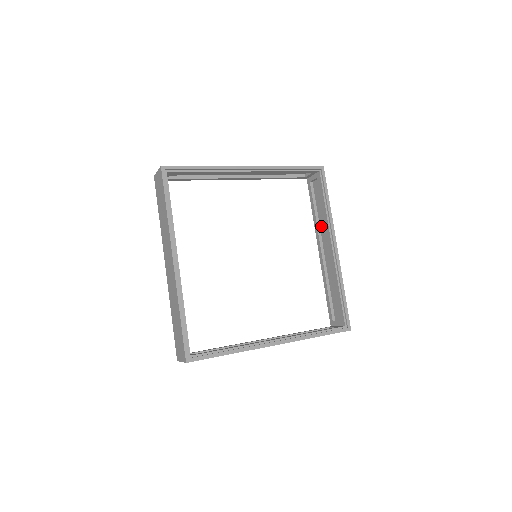
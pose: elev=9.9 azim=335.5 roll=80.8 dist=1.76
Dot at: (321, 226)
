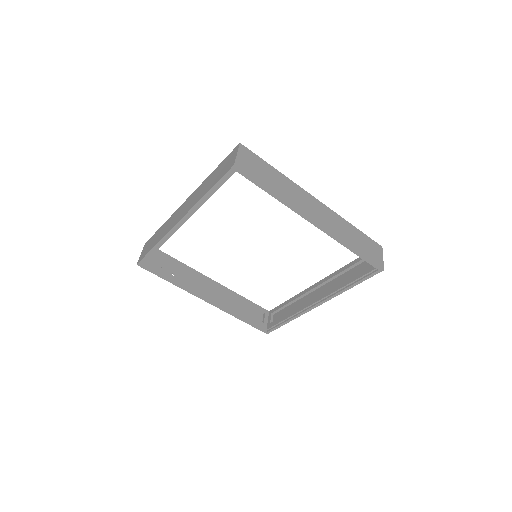
Dot at: (335, 280)
